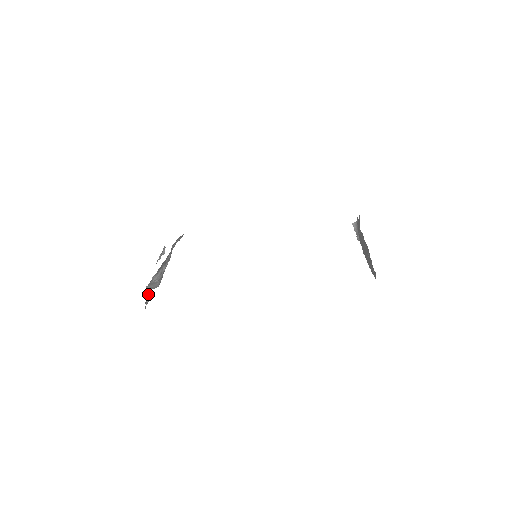
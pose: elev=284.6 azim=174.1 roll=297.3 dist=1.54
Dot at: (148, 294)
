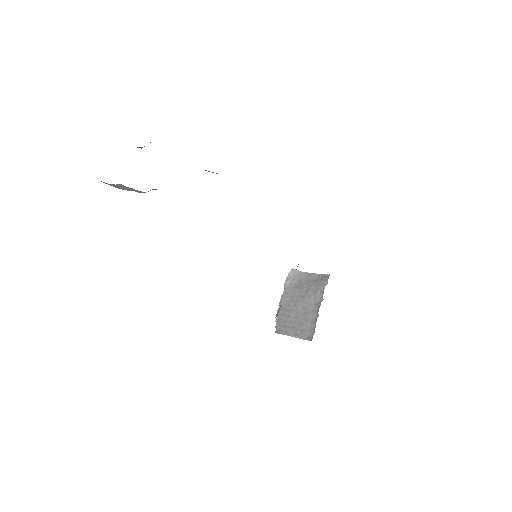
Dot at: occluded
